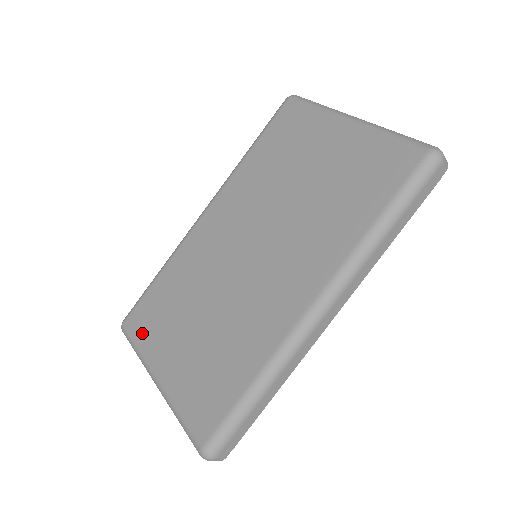
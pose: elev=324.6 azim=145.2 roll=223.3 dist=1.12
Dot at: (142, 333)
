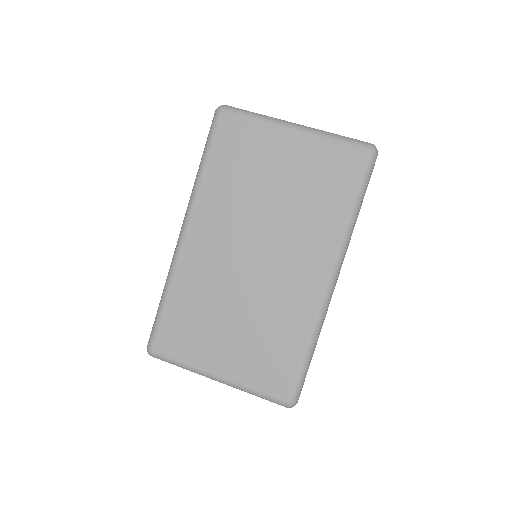
Dot at: (180, 350)
